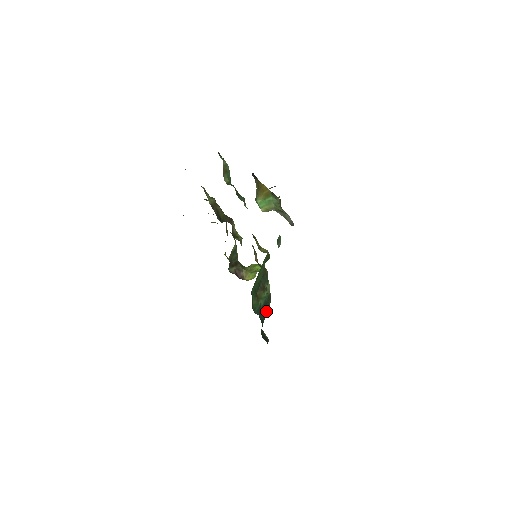
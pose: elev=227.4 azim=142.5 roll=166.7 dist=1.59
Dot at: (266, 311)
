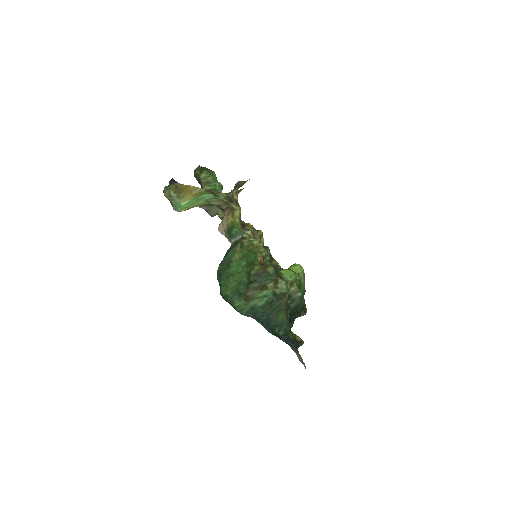
Dot at: (277, 311)
